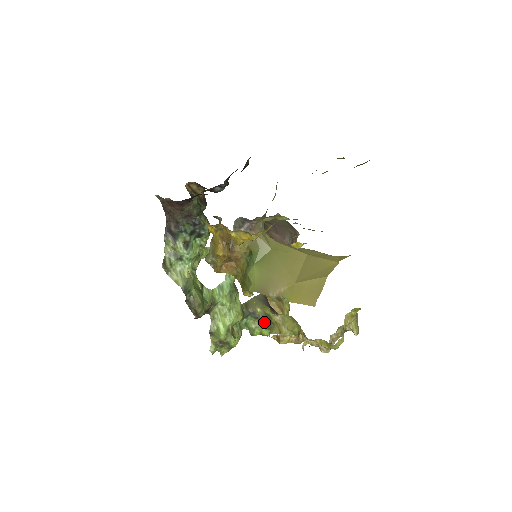
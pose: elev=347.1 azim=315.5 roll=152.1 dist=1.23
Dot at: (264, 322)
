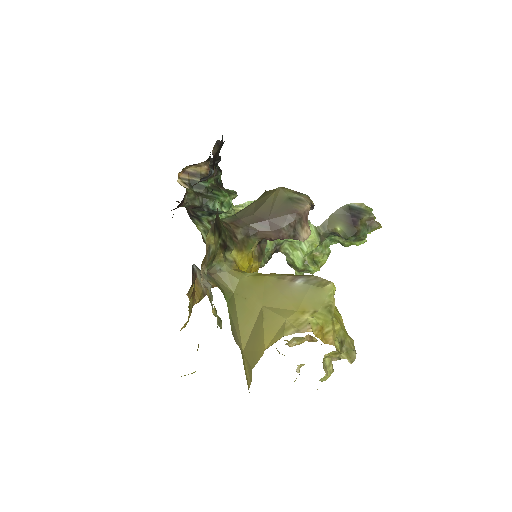
Dot at: (349, 239)
